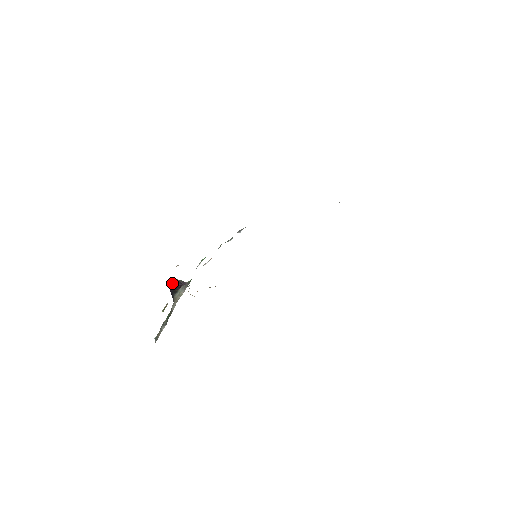
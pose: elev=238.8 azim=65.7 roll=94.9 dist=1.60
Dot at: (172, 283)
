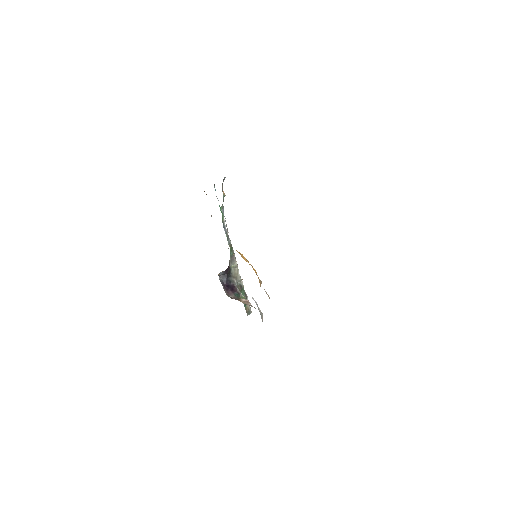
Dot at: (220, 273)
